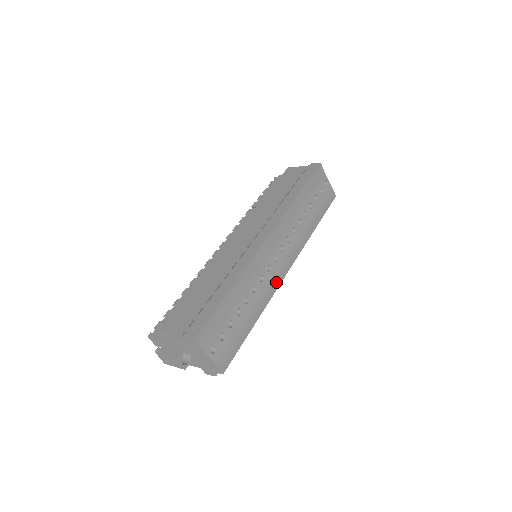
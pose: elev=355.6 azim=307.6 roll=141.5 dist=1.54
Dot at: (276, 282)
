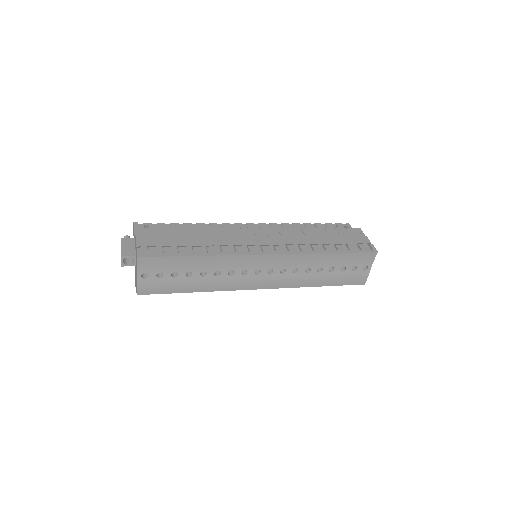
Dot at: (241, 286)
